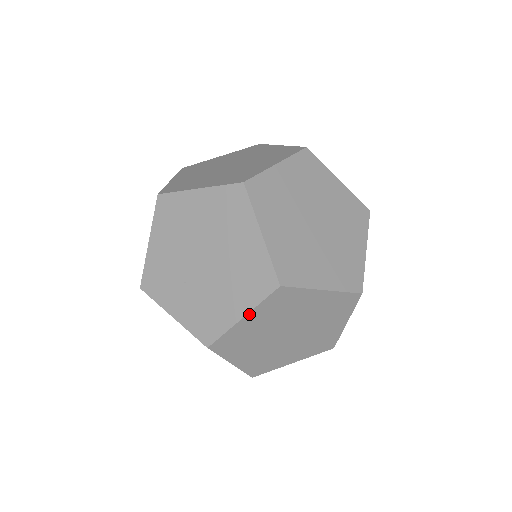
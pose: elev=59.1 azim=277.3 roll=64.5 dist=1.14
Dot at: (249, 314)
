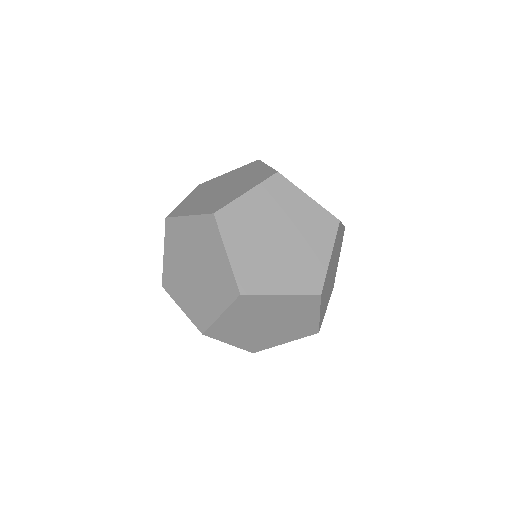
Dot at: (224, 313)
